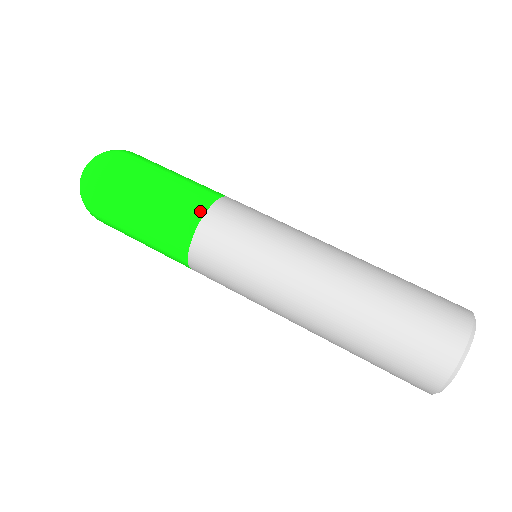
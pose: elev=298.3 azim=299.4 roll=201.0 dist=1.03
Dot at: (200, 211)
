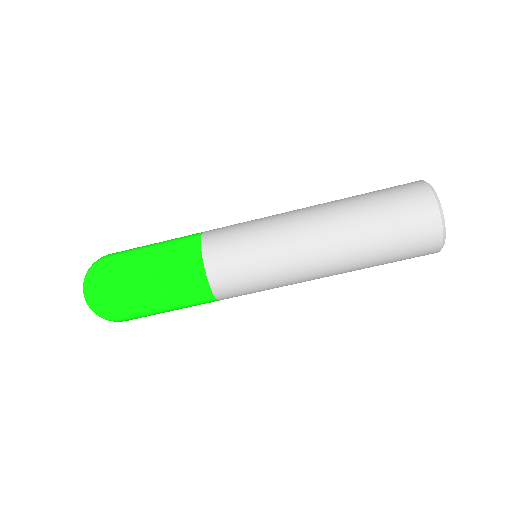
Dot at: (204, 284)
